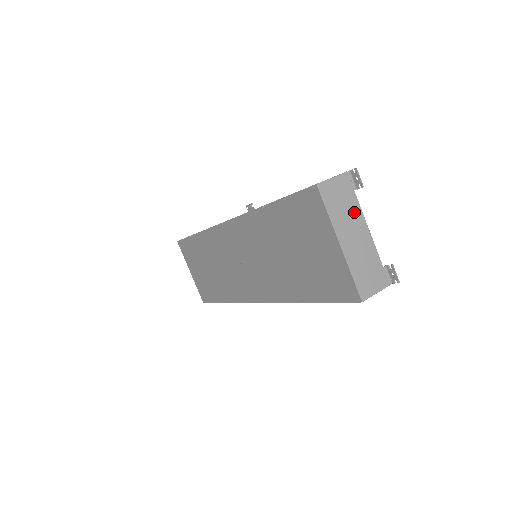
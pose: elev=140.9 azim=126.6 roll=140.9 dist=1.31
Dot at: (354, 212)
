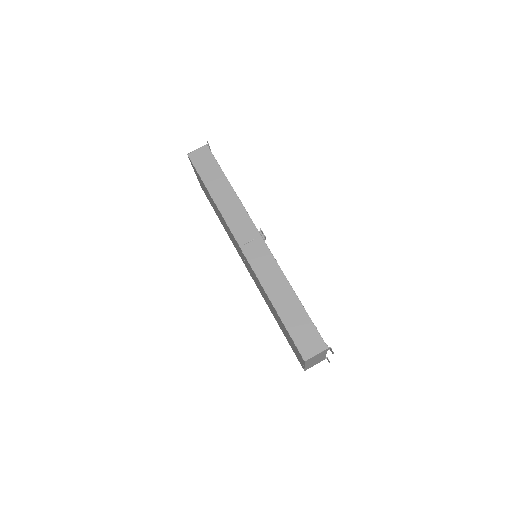
Dot at: (321, 355)
